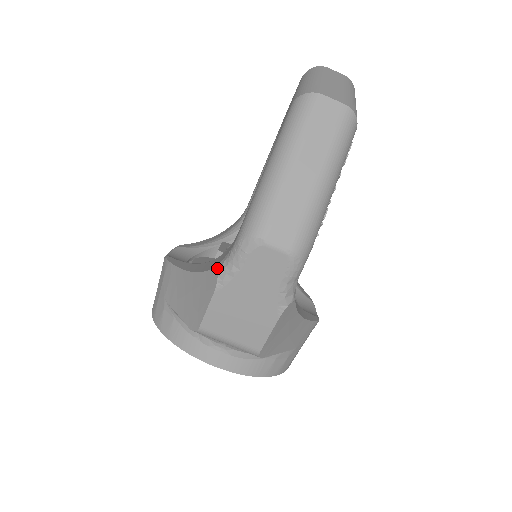
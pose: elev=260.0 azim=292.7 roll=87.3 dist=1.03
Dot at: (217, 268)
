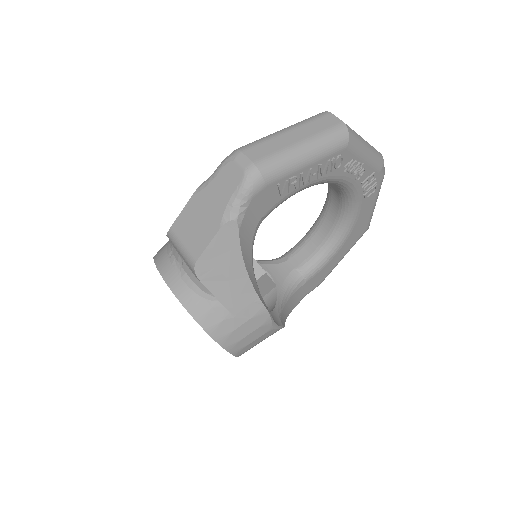
Dot at: occluded
